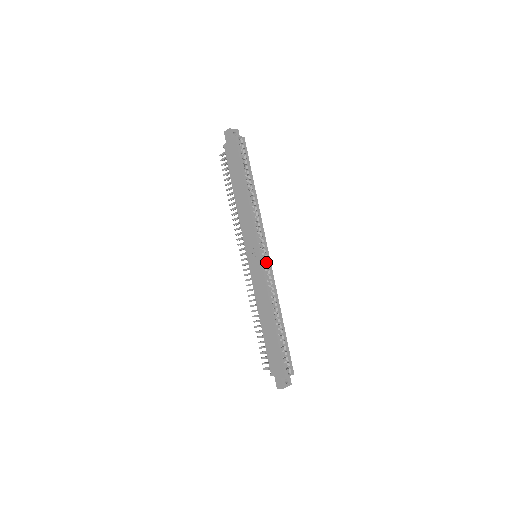
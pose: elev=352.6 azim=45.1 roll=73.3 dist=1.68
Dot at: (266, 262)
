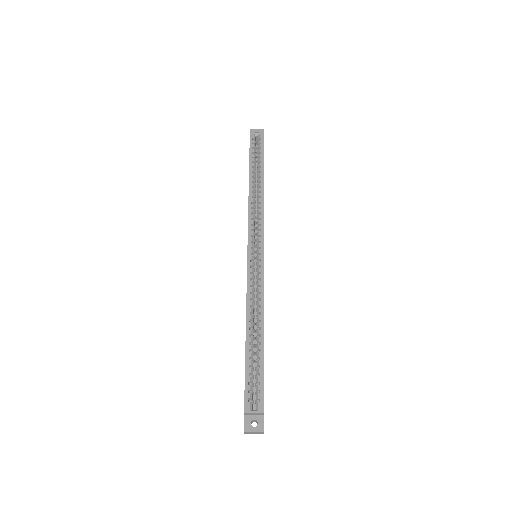
Dot at: (257, 259)
